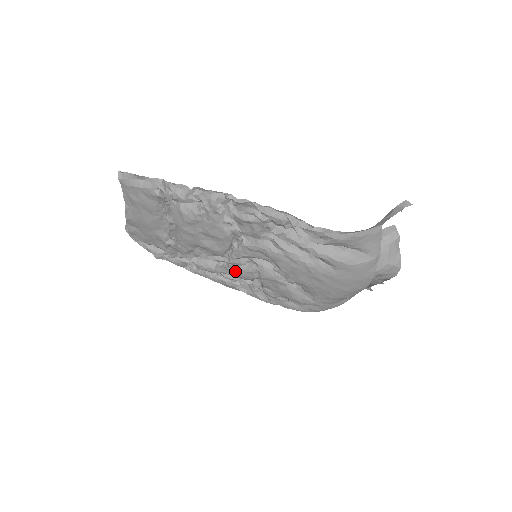
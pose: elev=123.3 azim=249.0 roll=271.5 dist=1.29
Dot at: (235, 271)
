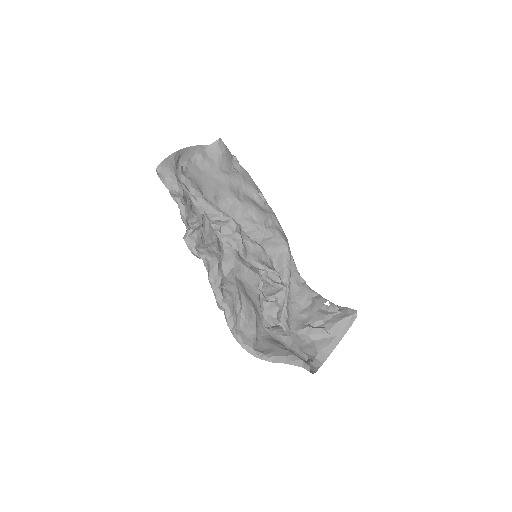
Dot at: occluded
